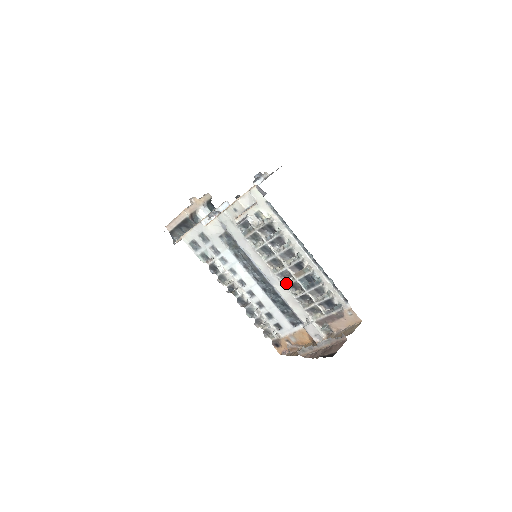
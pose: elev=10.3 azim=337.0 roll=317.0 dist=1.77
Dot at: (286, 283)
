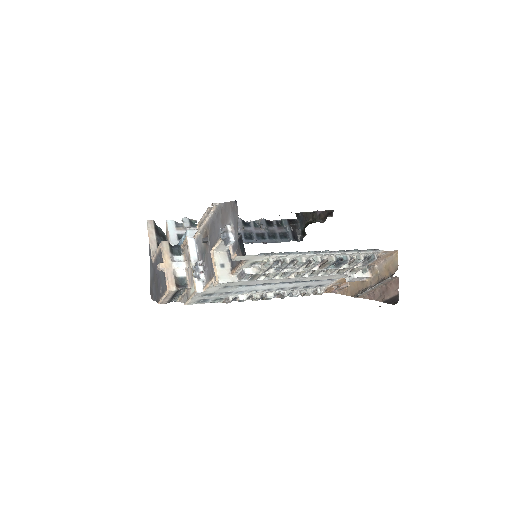
Dot at: (313, 275)
